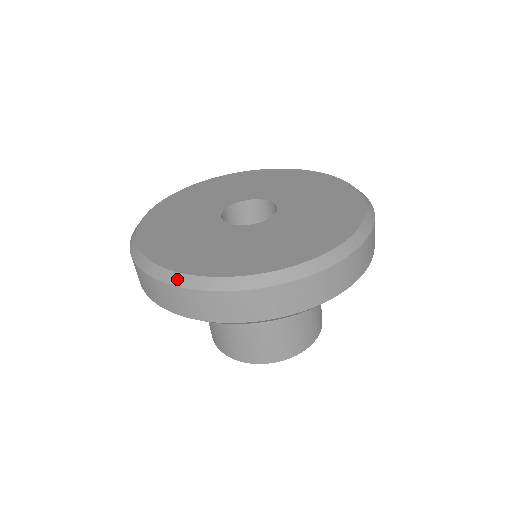
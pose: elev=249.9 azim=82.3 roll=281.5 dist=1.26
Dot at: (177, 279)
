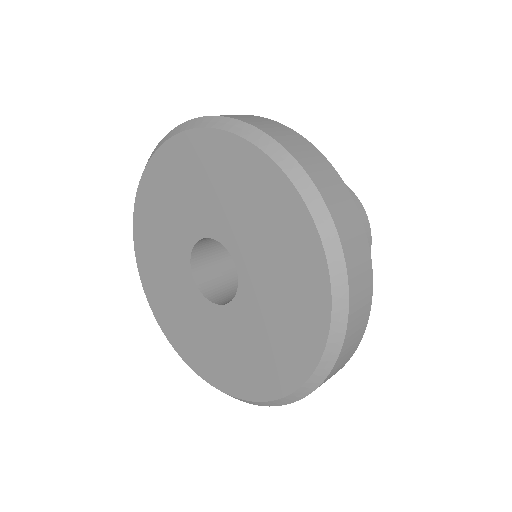
Dot at: (244, 401)
